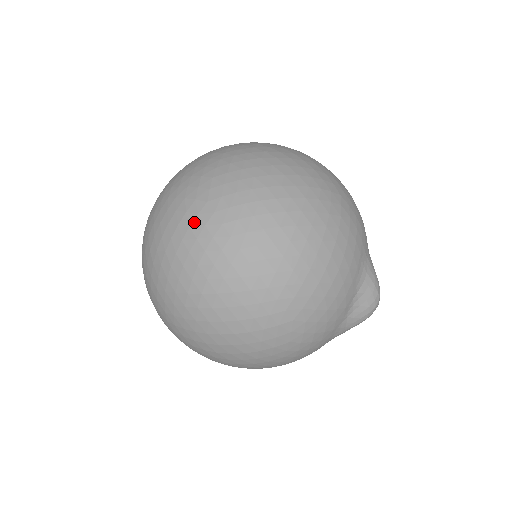
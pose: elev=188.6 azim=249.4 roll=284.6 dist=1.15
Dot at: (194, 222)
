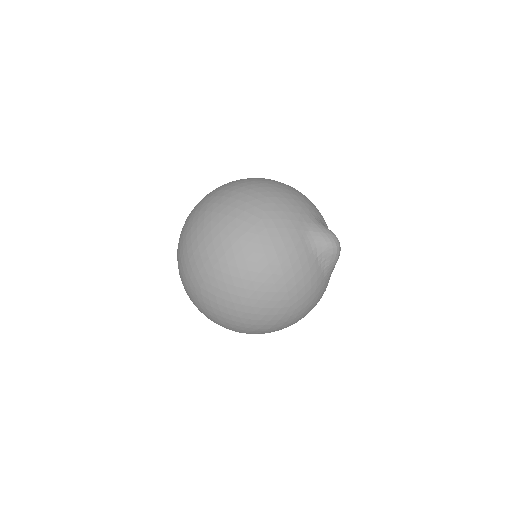
Dot at: (204, 300)
